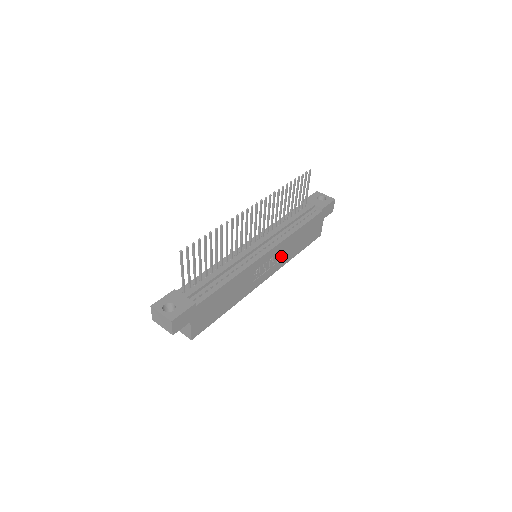
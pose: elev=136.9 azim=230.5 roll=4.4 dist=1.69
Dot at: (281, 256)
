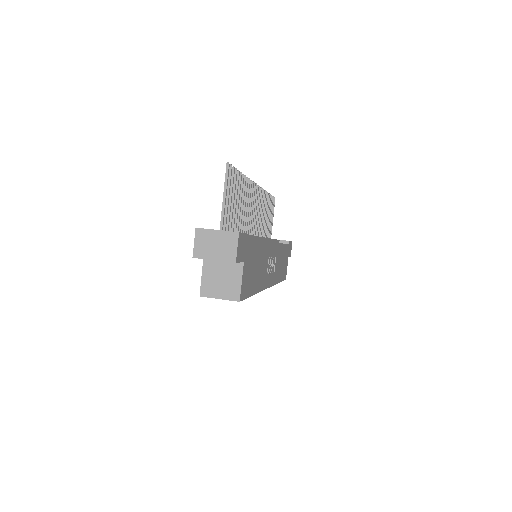
Dot at: (275, 266)
